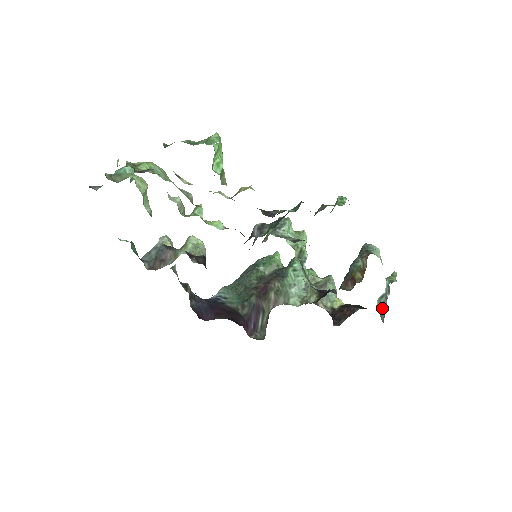
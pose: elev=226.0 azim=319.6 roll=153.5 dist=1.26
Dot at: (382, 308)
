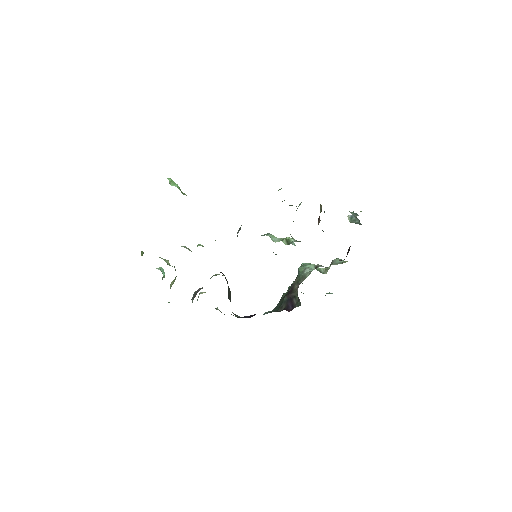
Dot at: (356, 222)
